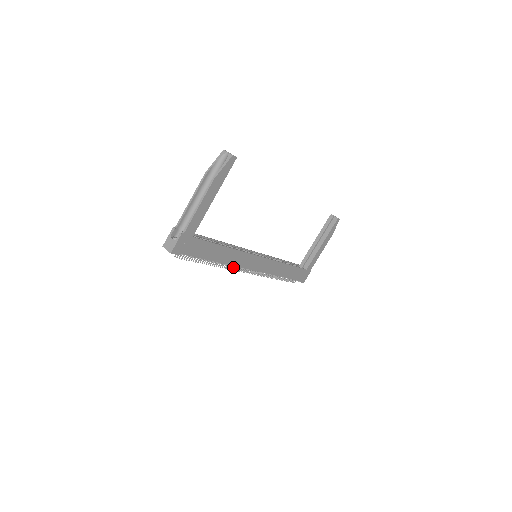
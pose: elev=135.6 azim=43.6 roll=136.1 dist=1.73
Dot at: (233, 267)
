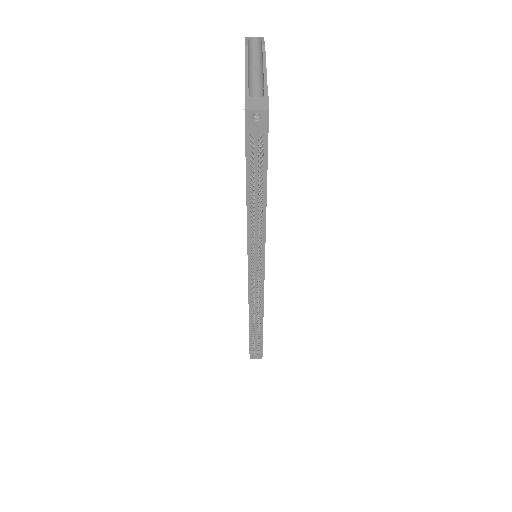
Dot at: (253, 254)
